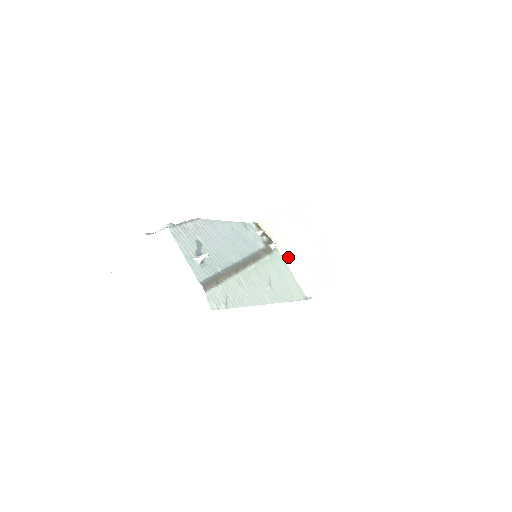
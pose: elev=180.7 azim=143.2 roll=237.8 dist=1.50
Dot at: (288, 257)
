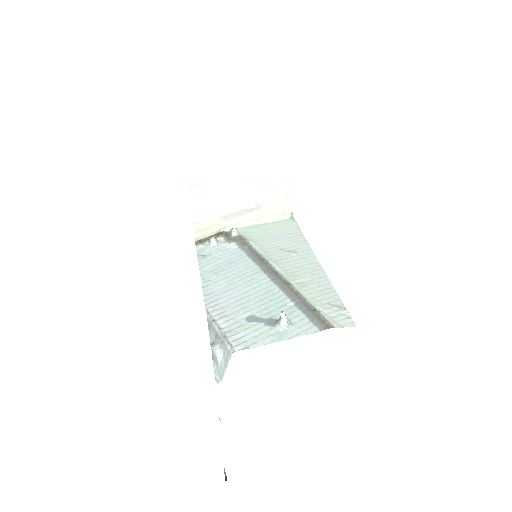
Dot at: (246, 221)
